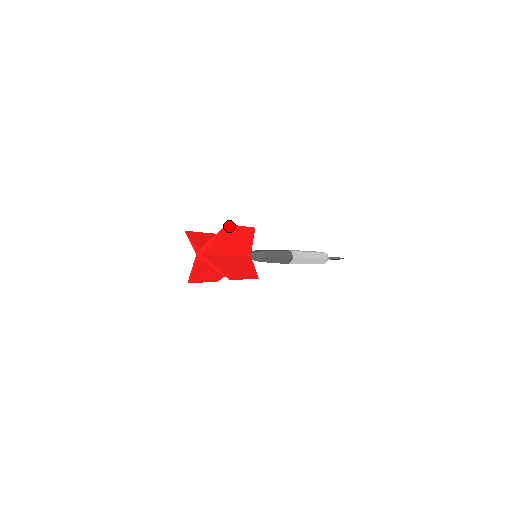
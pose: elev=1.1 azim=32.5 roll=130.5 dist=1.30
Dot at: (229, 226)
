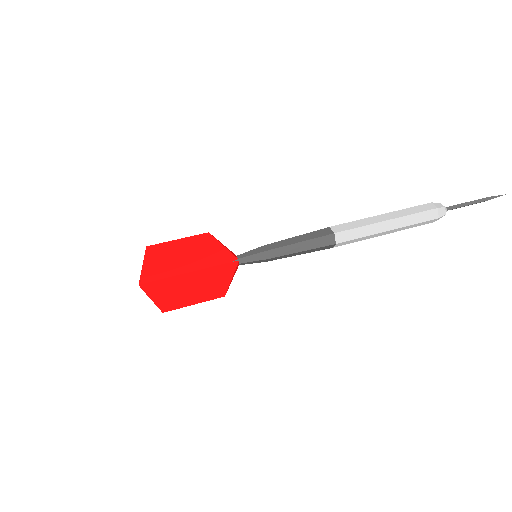
Dot at: (170, 309)
